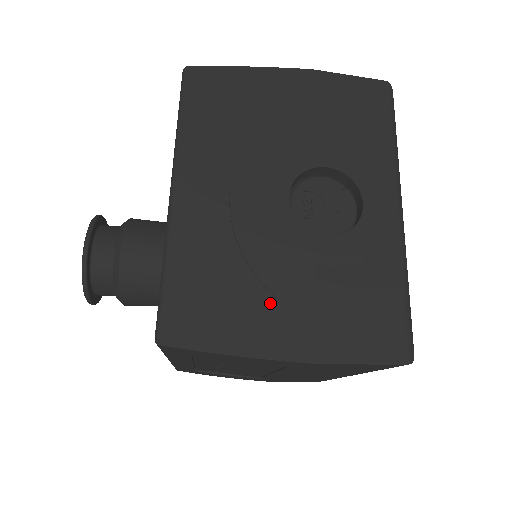
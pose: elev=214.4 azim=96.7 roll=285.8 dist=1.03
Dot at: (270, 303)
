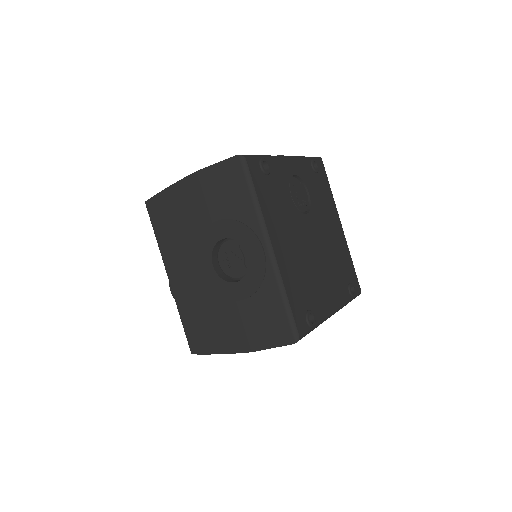
Dot at: (224, 326)
